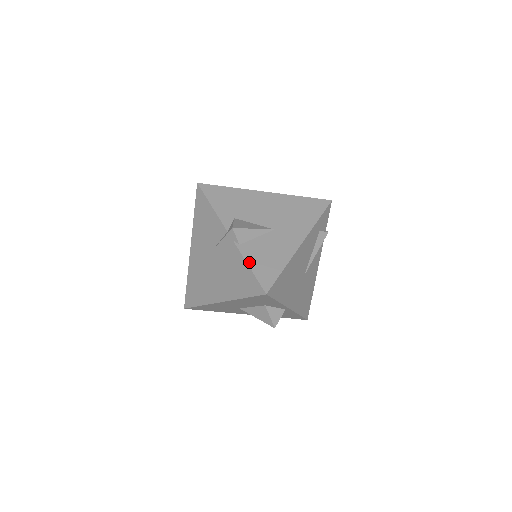
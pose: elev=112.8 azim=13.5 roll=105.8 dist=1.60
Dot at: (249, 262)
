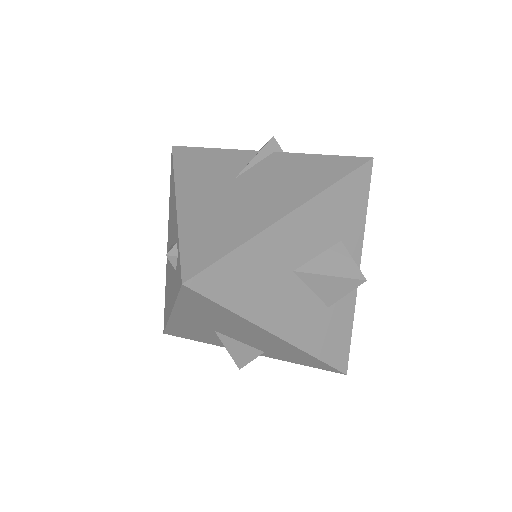
Dot at: (317, 156)
